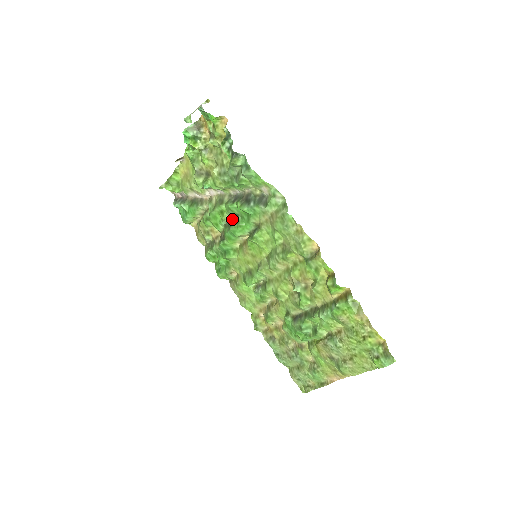
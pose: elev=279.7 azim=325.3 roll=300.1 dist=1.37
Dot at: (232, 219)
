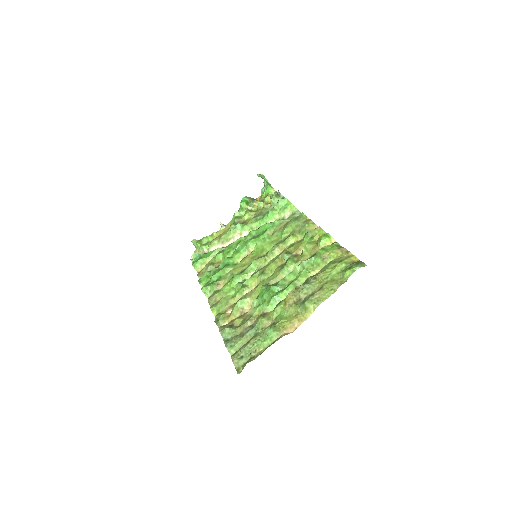
Dot at: occluded
